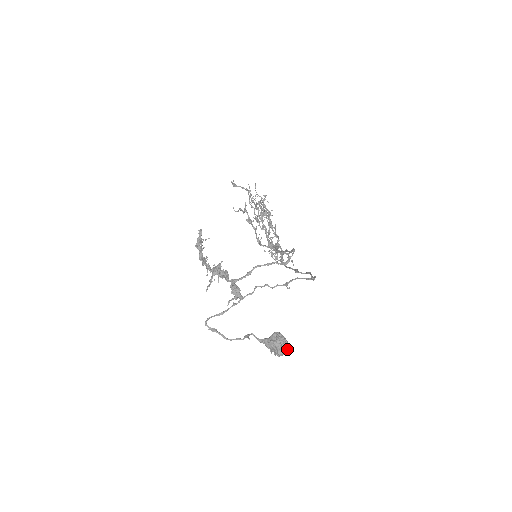
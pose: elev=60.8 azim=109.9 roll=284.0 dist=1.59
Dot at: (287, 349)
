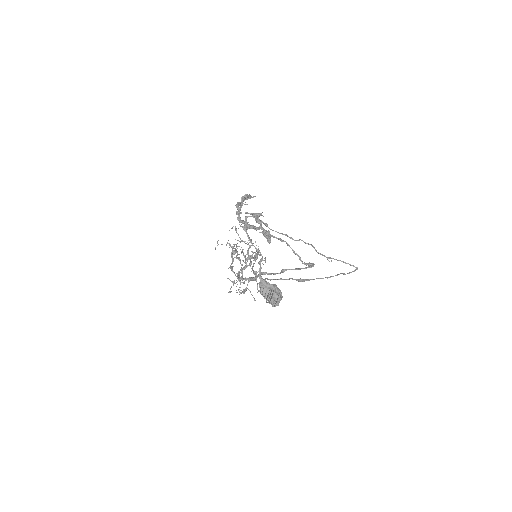
Dot at: (278, 303)
